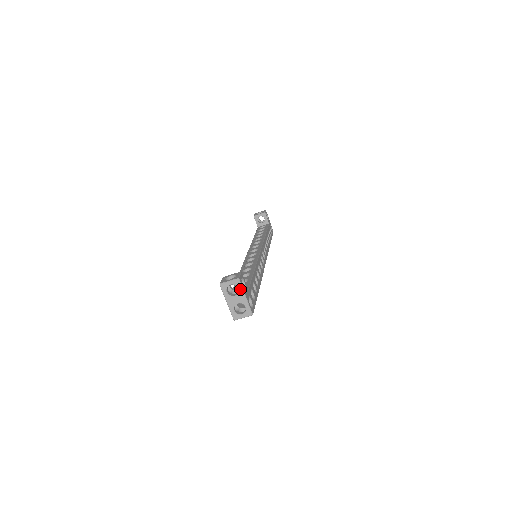
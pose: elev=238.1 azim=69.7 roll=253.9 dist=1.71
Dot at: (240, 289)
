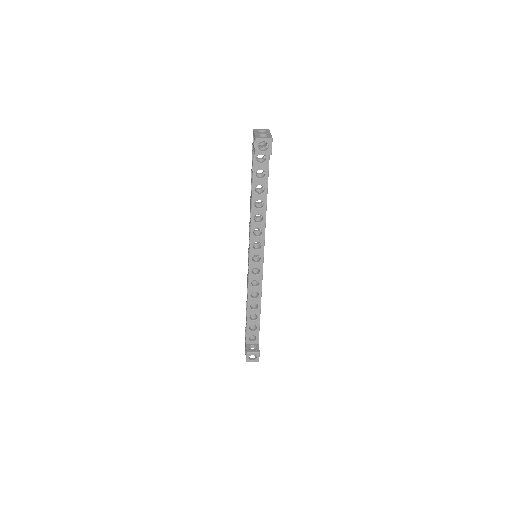
Dot at: occluded
